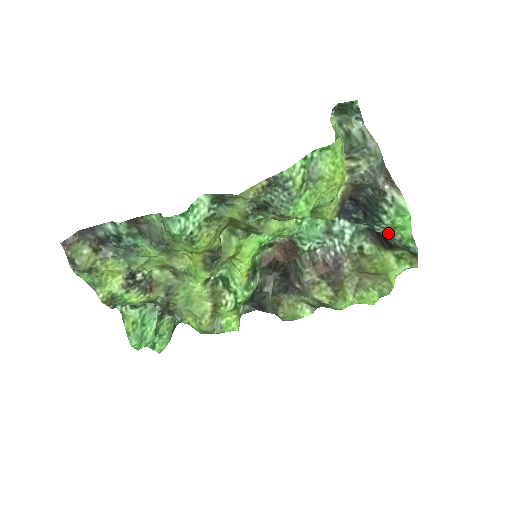
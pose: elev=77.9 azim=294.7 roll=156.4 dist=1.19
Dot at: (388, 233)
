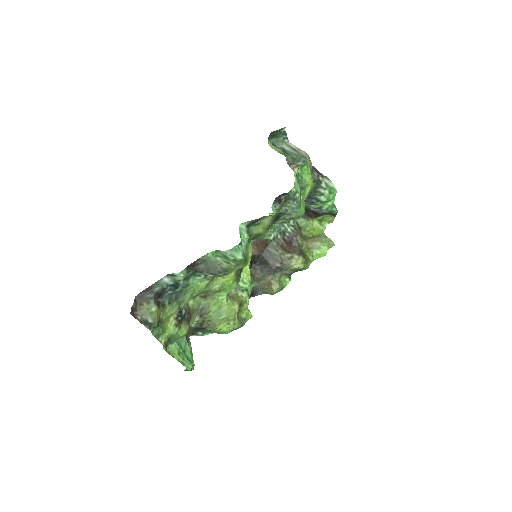
Dot at: (317, 207)
